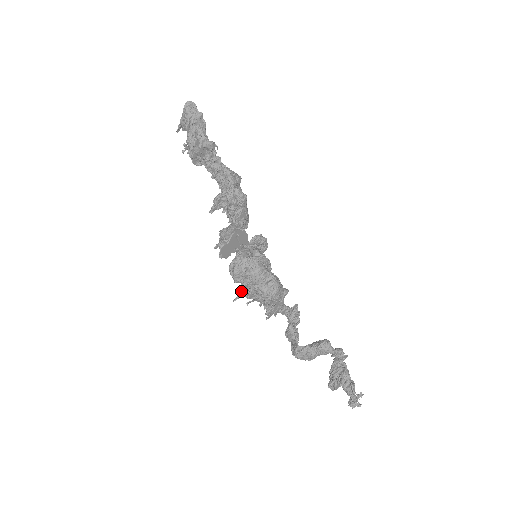
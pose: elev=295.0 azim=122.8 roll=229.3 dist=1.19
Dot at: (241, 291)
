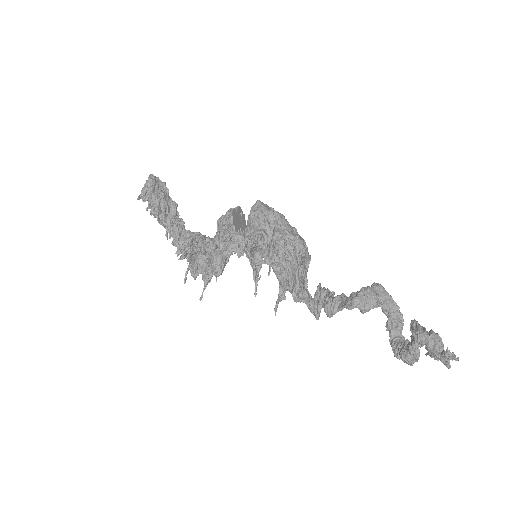
Dot at: occluded
